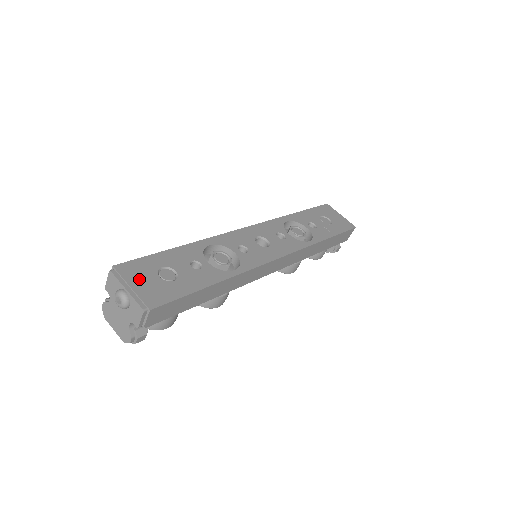
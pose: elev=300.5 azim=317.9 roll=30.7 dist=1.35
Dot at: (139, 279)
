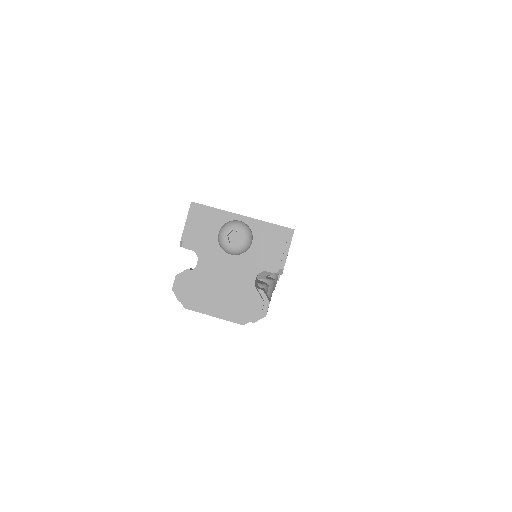
Dot at: occluded
